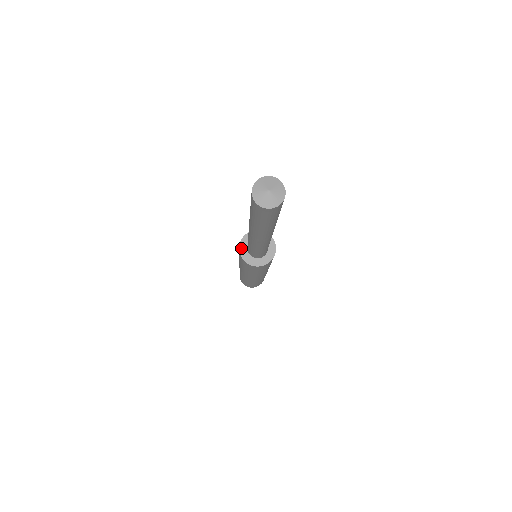
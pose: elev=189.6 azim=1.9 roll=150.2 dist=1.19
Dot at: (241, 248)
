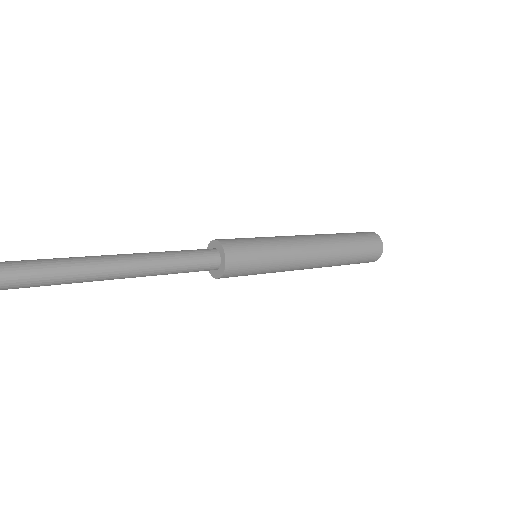
Dot at: occluded
